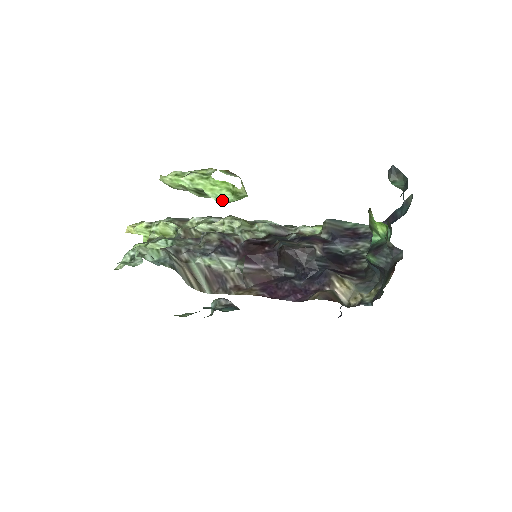
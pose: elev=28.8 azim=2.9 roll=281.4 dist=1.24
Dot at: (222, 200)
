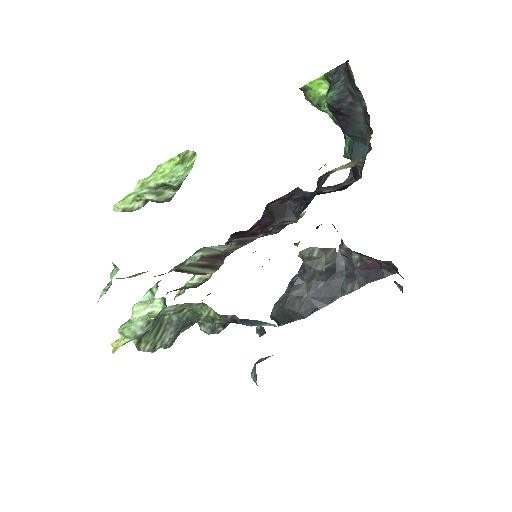
Dot at: (176, 174)
